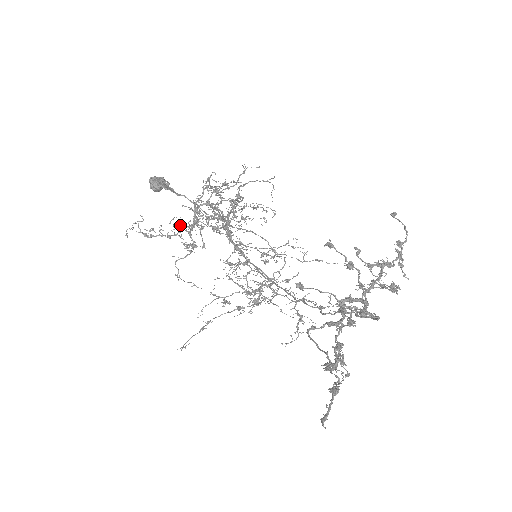
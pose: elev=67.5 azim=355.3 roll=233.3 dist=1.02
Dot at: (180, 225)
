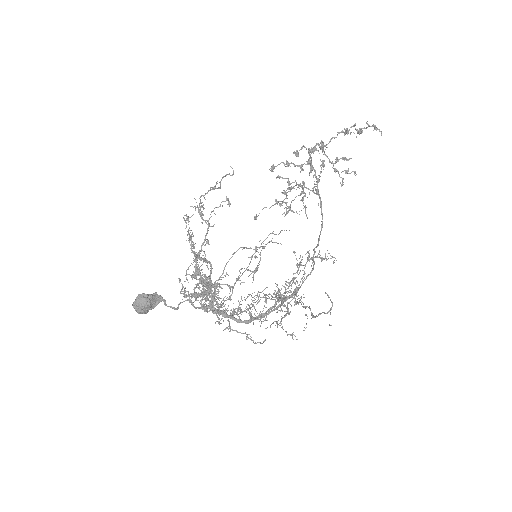
Dot at: (203, 279)
